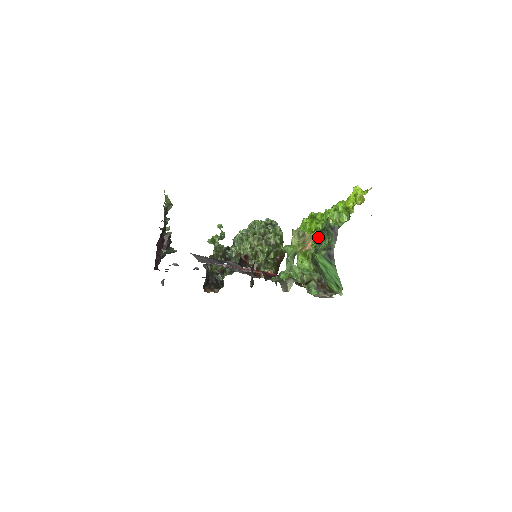
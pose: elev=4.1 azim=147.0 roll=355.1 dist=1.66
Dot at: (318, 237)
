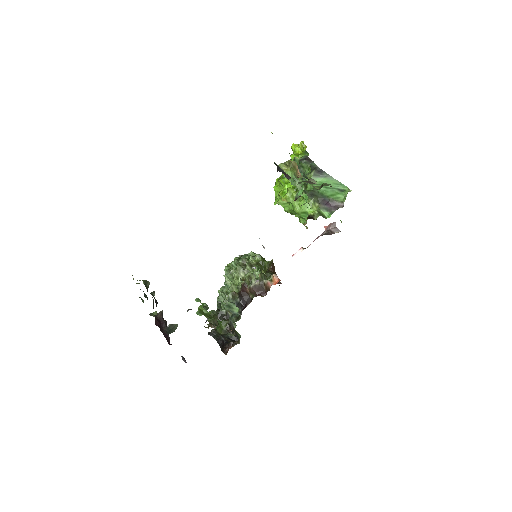
Dot at: occluded
